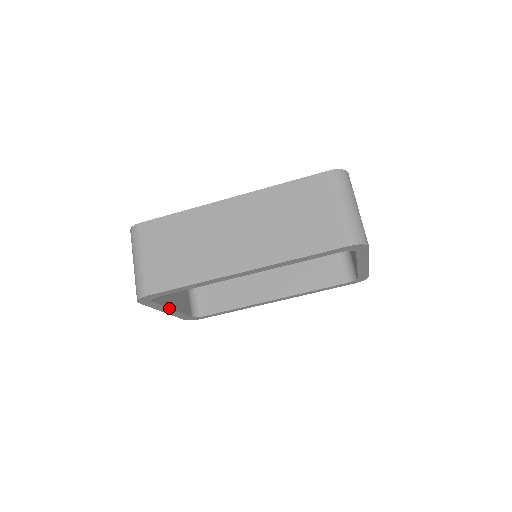
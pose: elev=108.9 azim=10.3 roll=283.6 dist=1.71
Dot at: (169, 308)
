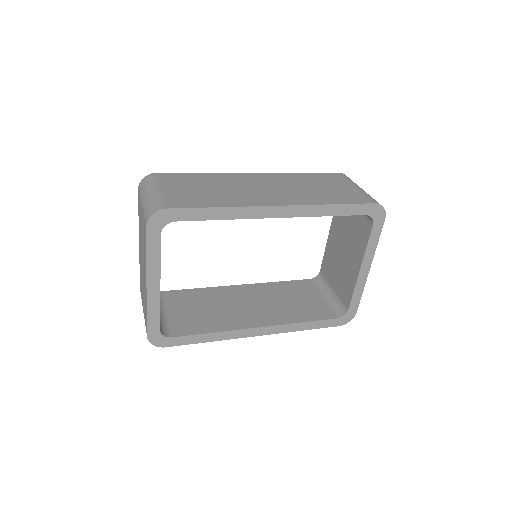
Dot at: (159, 274)
